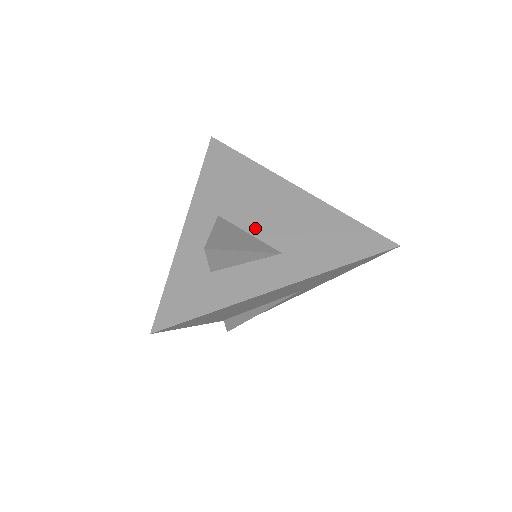
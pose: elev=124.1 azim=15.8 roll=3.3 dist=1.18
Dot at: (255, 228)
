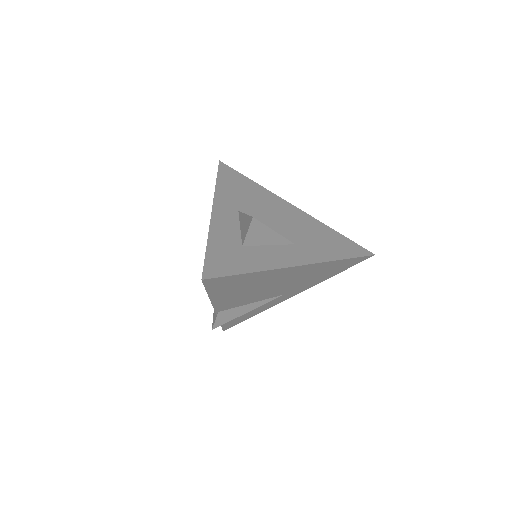
Dot at: (270, 224)
